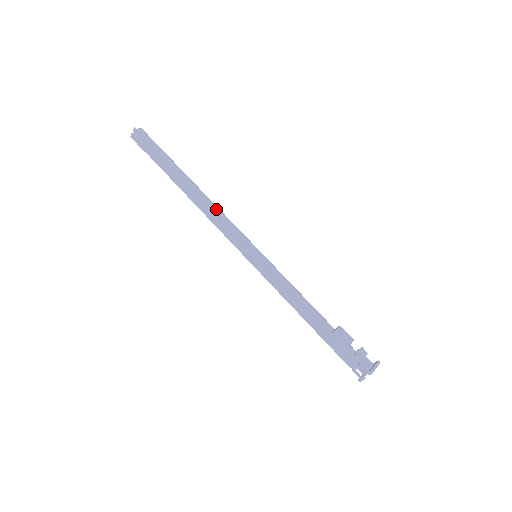
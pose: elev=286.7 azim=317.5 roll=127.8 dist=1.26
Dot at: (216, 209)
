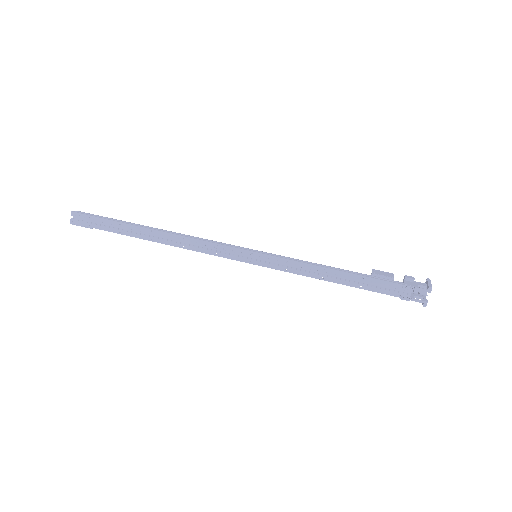
Dot at: (192, 237)
